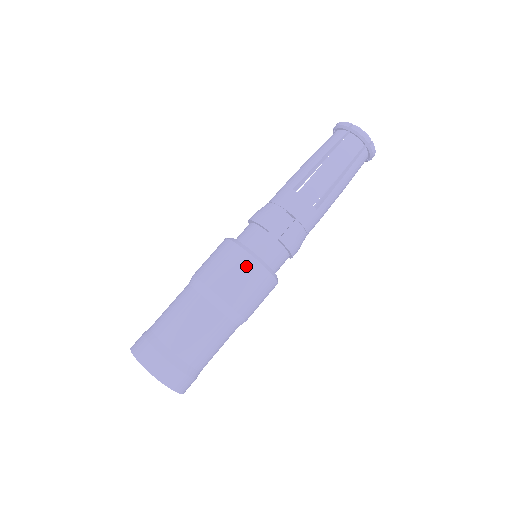
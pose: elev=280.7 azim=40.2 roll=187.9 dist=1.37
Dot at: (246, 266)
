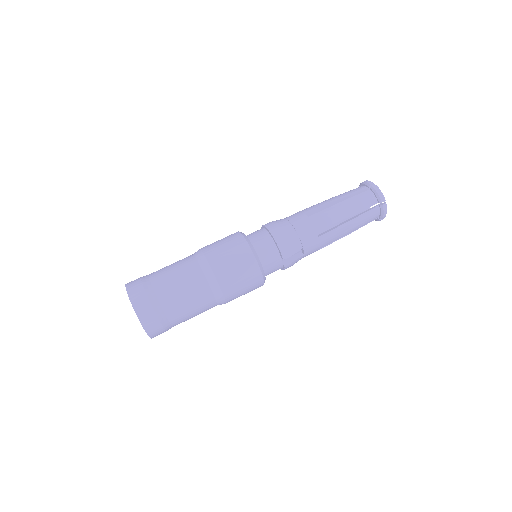
Dot at: (254, 281)
